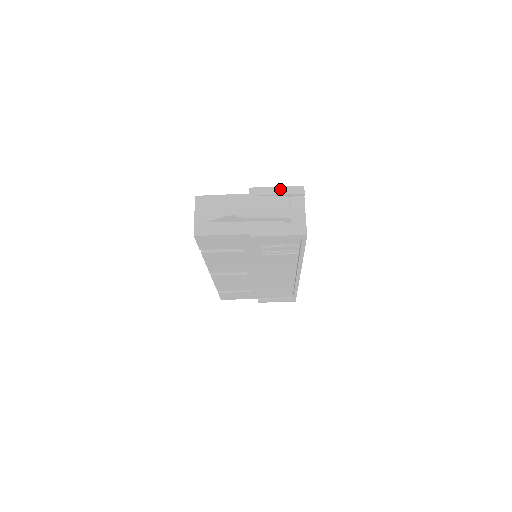
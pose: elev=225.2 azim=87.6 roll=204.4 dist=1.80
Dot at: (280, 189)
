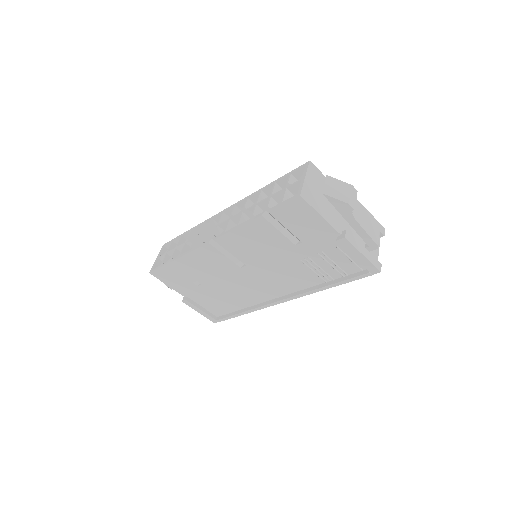
Dot at: (371, 216)
